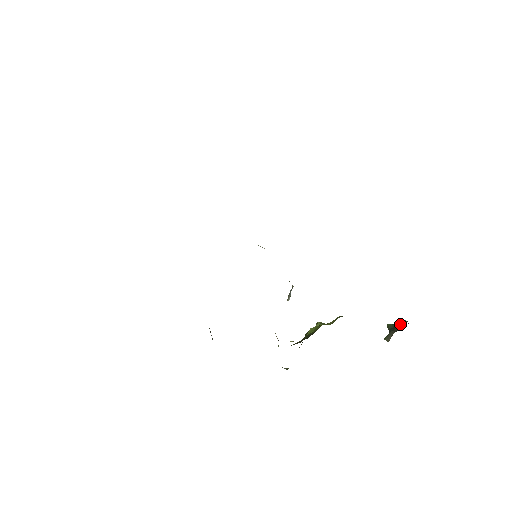
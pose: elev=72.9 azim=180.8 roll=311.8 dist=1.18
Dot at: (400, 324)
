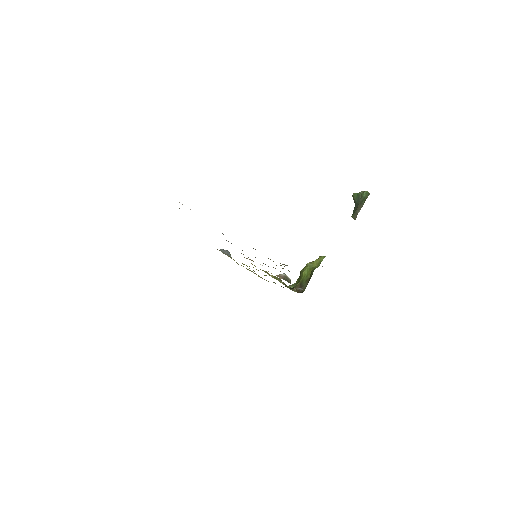
Dot at: (362, 198)
